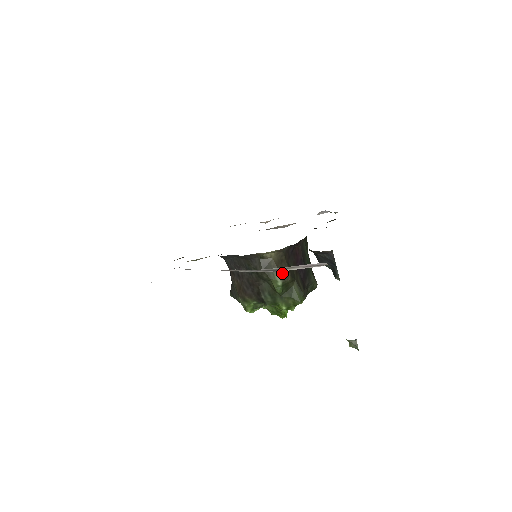
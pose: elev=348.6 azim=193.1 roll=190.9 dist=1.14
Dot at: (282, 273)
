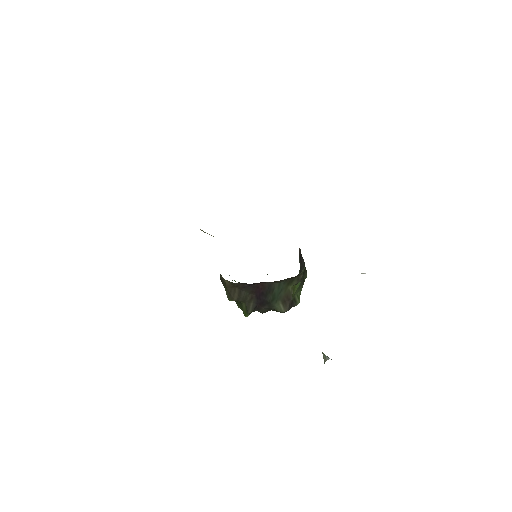
Dot at: (229, 293)
